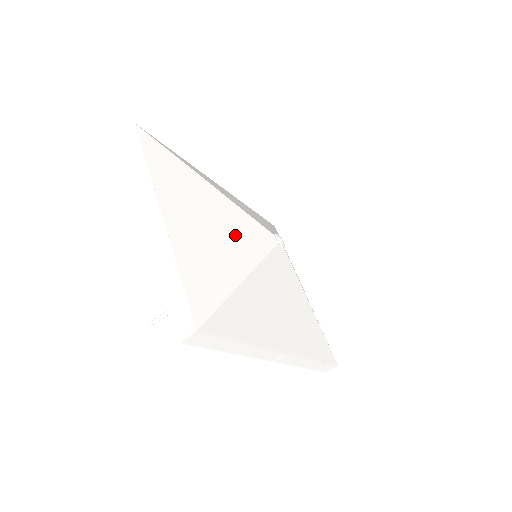
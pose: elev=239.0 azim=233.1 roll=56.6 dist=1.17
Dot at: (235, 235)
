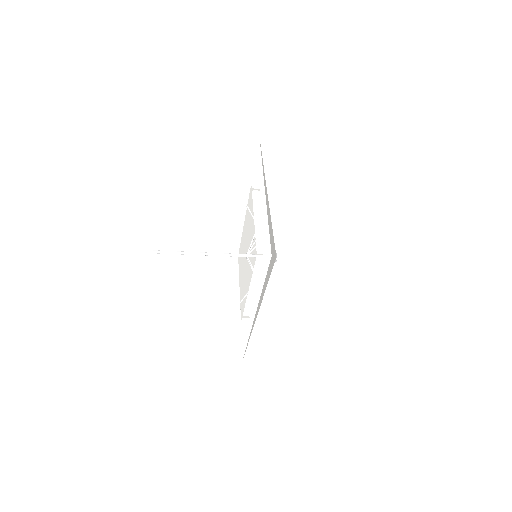
Dot at: occluded
